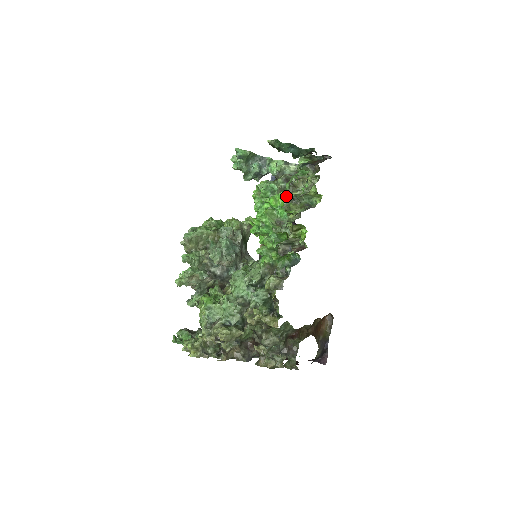
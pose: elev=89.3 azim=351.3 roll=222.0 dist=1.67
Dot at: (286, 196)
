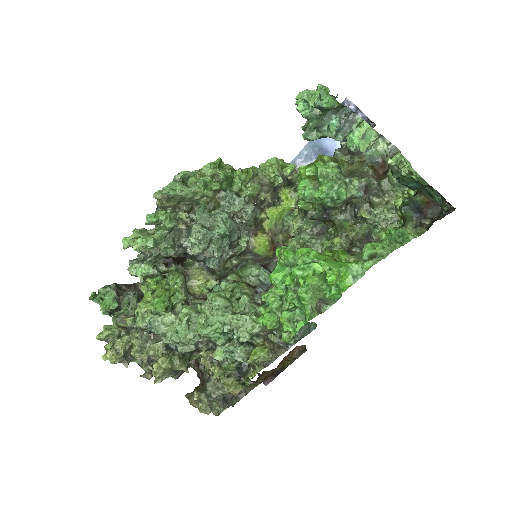
Dot at: (357, 276)
